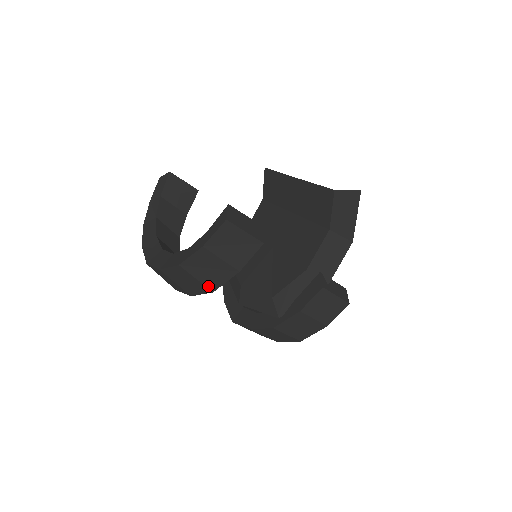
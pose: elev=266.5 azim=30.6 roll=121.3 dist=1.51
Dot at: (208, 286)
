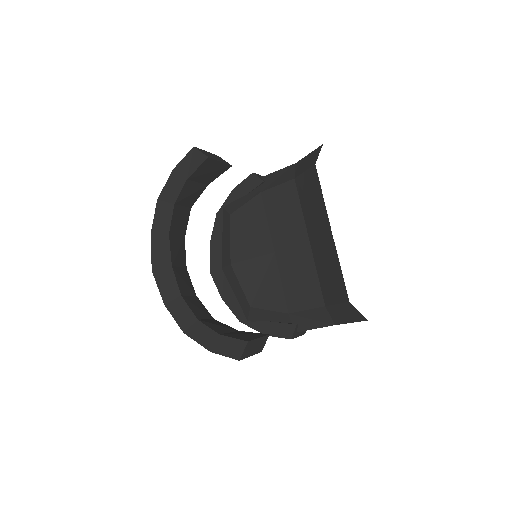
Dot at: occluded
